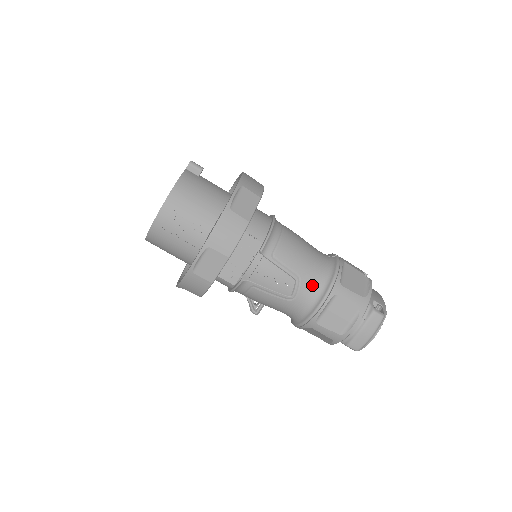
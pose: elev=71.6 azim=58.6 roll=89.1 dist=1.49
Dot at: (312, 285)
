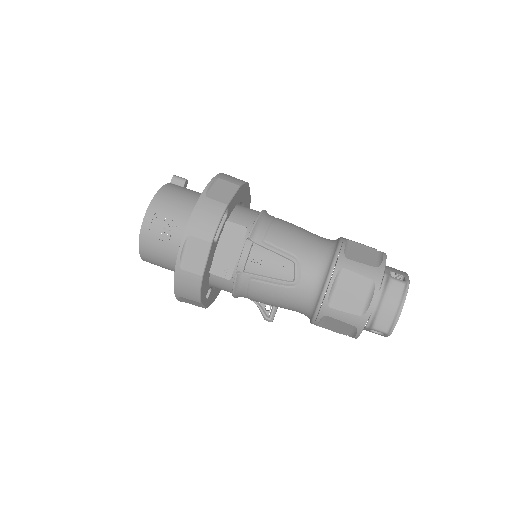
Dot at: (314, 265)
